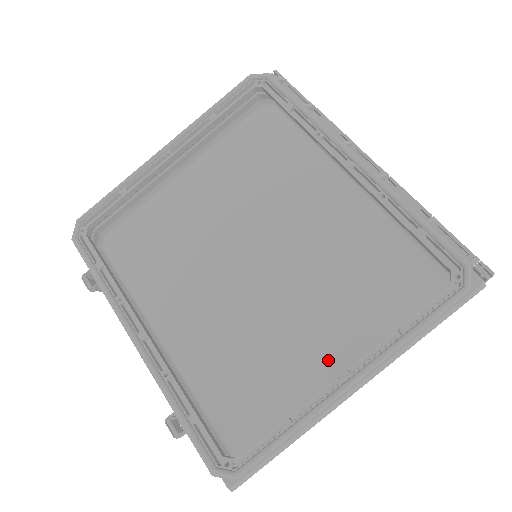
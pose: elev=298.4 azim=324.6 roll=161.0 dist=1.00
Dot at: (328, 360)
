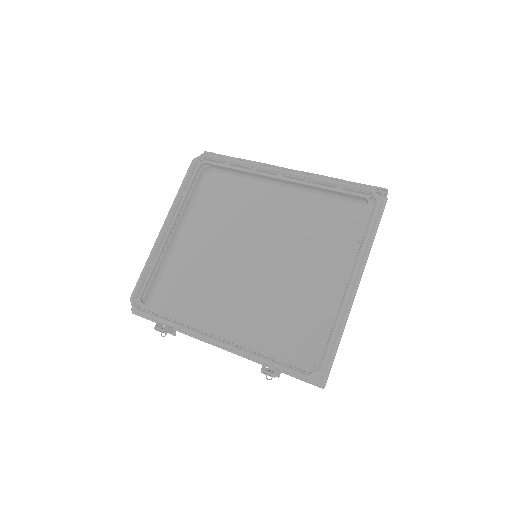
Dot at: (332, 287)
